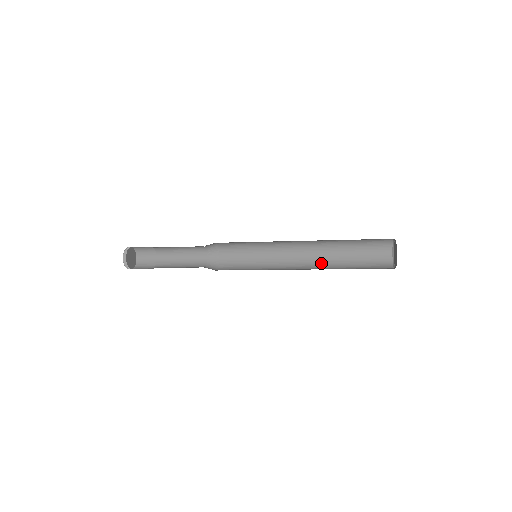
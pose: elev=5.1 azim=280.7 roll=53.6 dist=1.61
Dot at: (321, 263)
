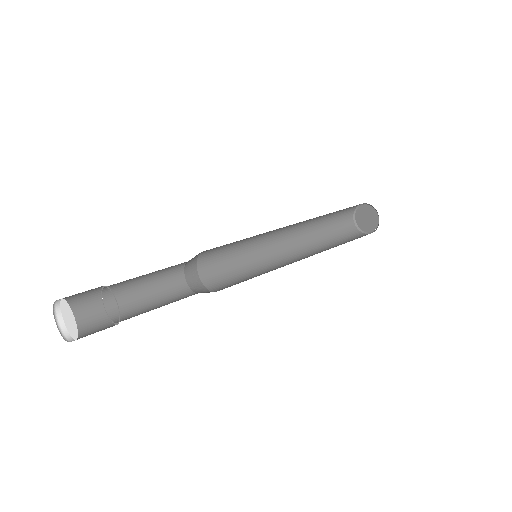
Dot at: (303, 235)
